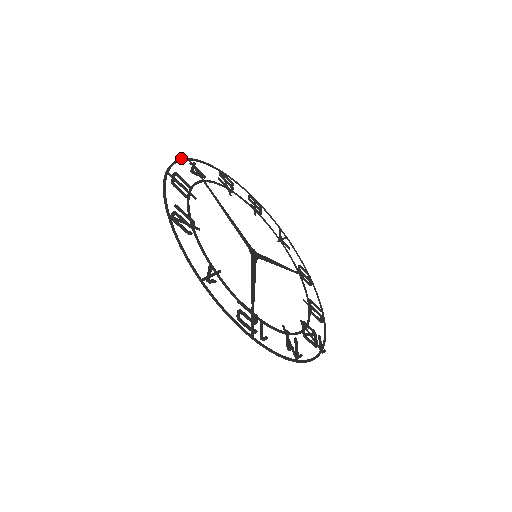
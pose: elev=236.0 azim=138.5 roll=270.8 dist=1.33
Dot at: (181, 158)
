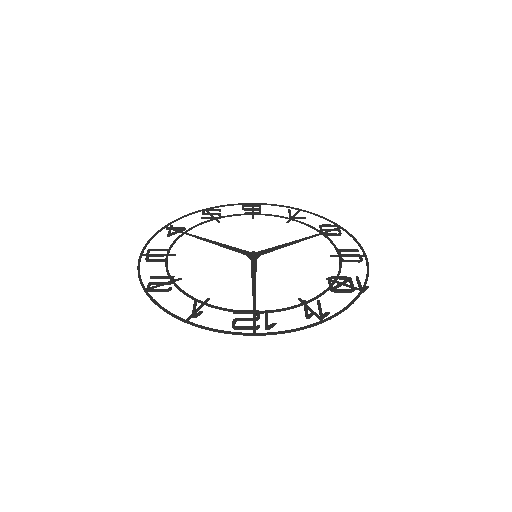
Dot at: (156, 232)
